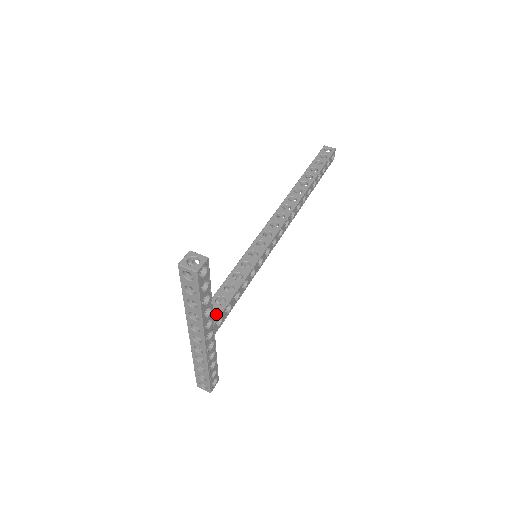
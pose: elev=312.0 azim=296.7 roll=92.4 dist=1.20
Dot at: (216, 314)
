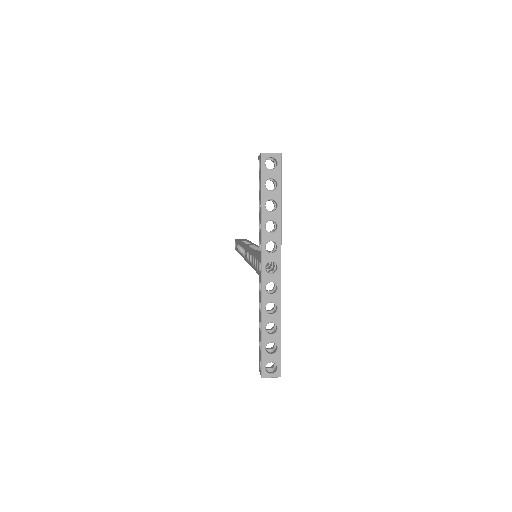
Dot at: occluded
